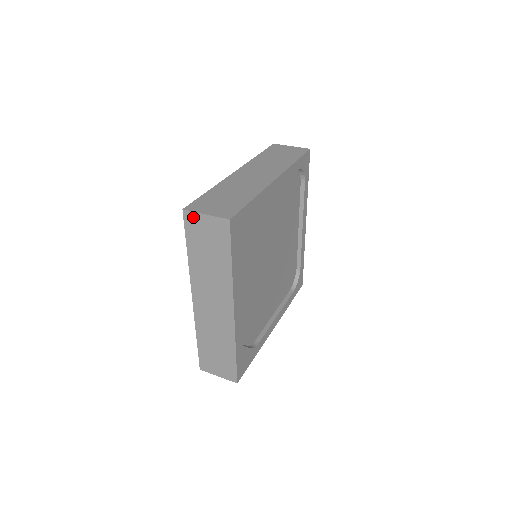
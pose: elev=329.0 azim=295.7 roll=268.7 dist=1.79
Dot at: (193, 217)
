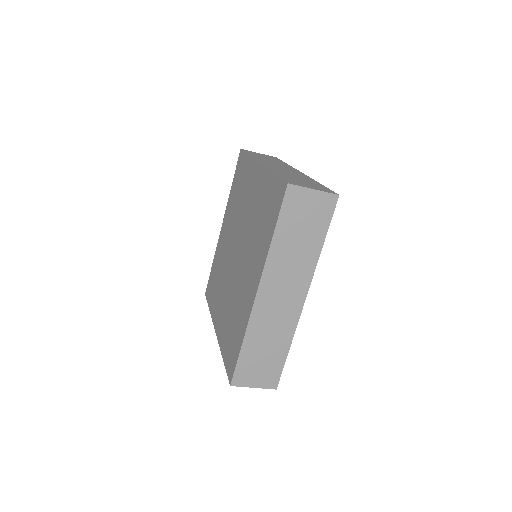
Dot at: (250, 151)
